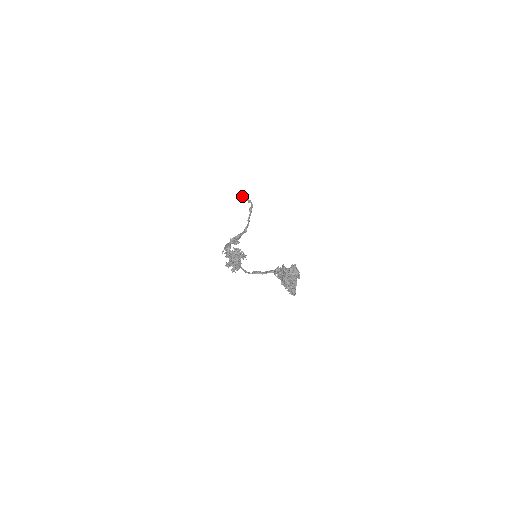
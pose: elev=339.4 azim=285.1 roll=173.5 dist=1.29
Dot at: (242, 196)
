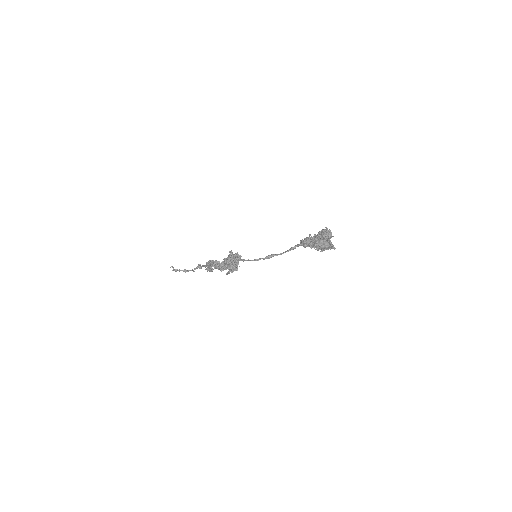
Dot at: (174, 270)
